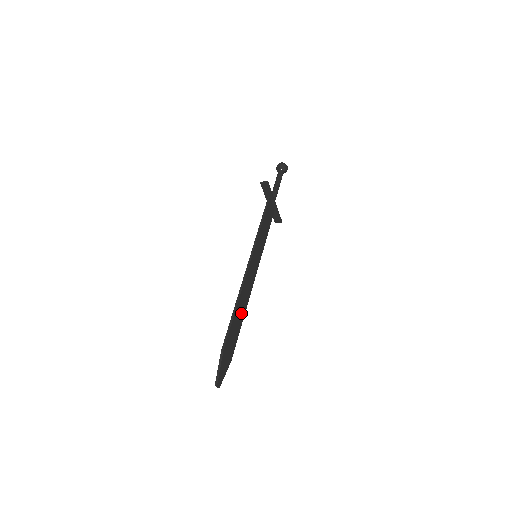
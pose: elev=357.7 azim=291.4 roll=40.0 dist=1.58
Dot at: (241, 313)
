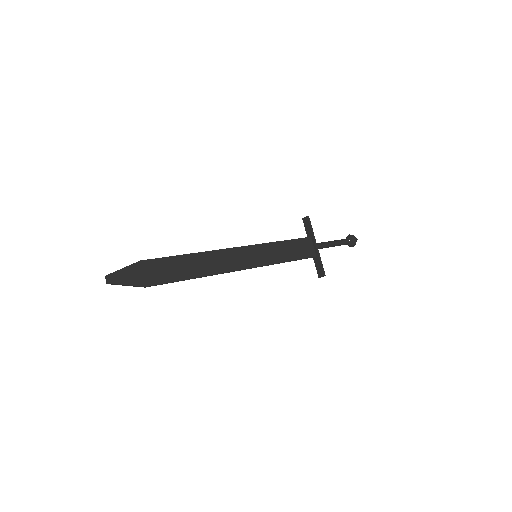
Dot at: (195, 269)
